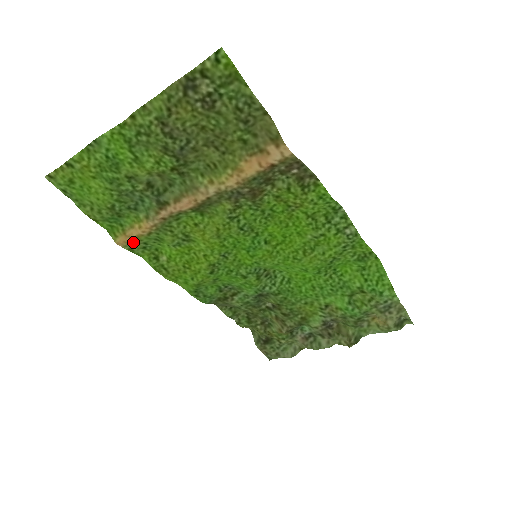
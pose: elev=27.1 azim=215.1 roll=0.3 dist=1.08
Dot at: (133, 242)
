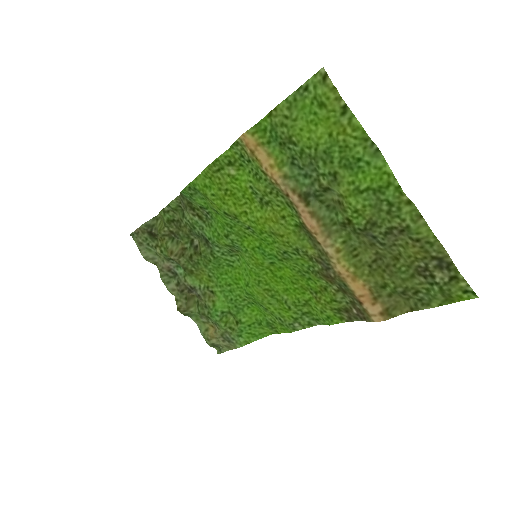
Dot at: (249, 151)
